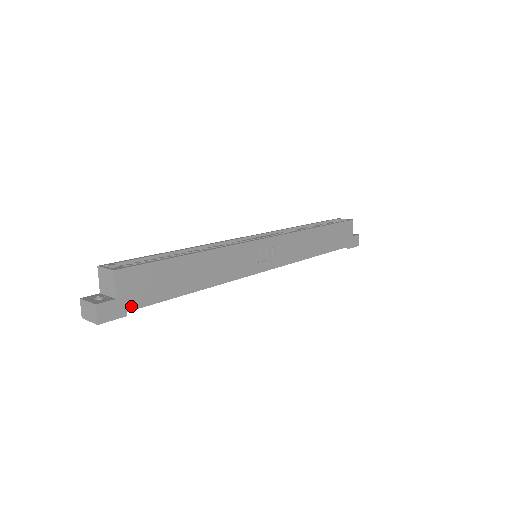
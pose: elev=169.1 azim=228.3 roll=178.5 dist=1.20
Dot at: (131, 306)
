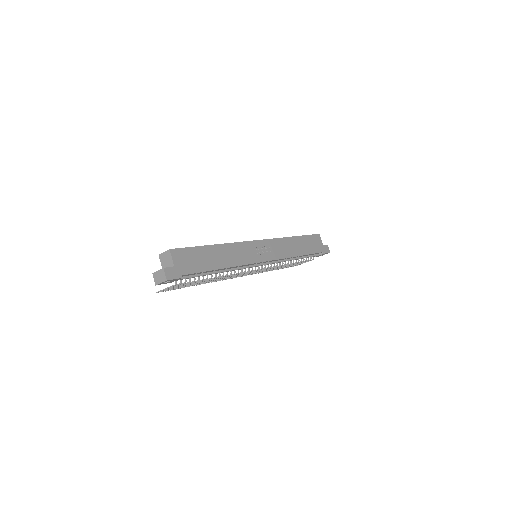
Dot at: (184, 272)
